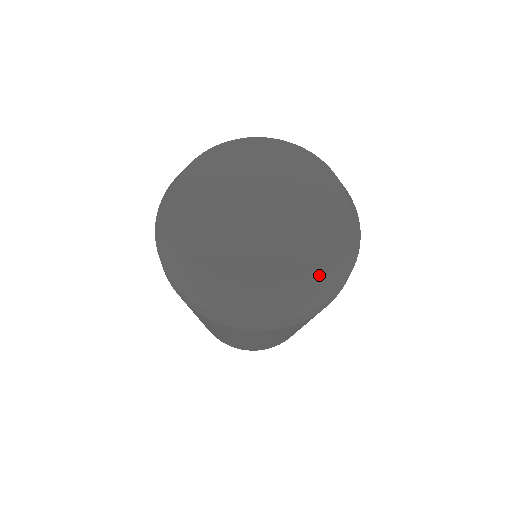
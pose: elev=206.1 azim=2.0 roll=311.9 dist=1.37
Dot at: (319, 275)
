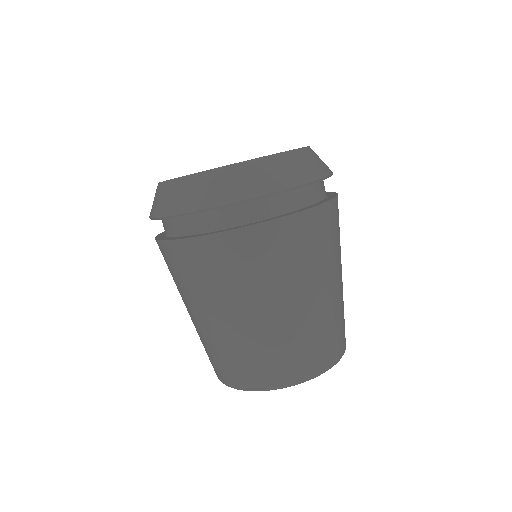
Dot at: (298, 152)
